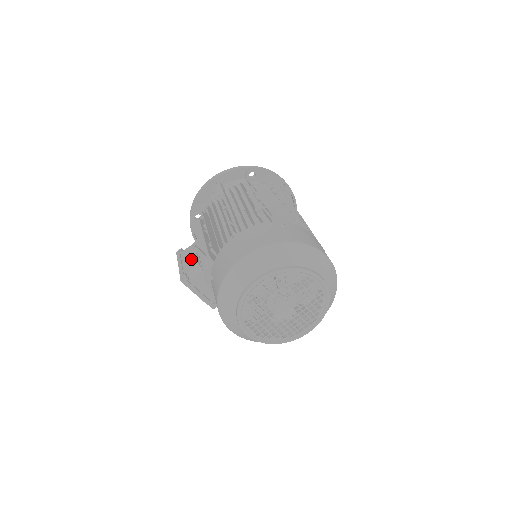
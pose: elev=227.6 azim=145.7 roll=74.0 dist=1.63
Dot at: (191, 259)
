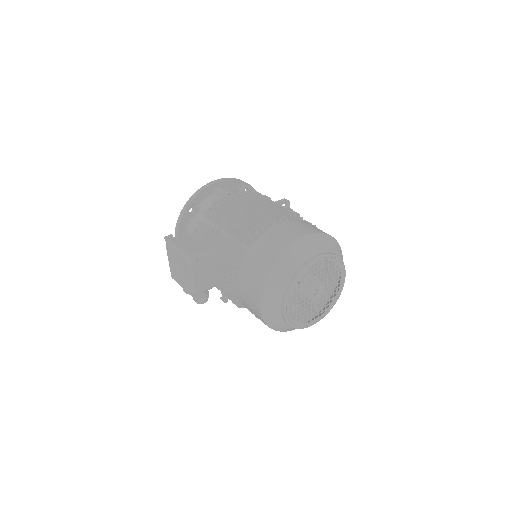
Dot at: (193, 243)
